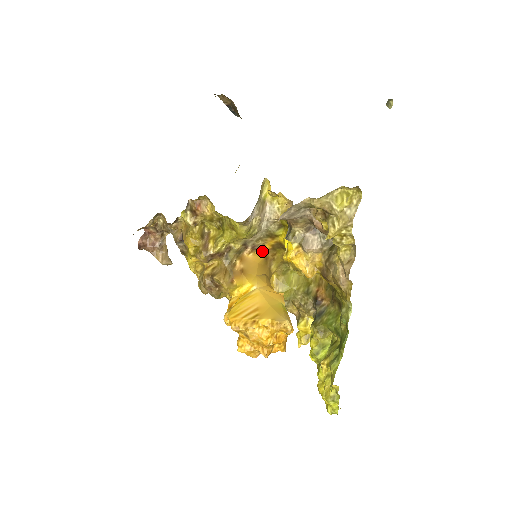
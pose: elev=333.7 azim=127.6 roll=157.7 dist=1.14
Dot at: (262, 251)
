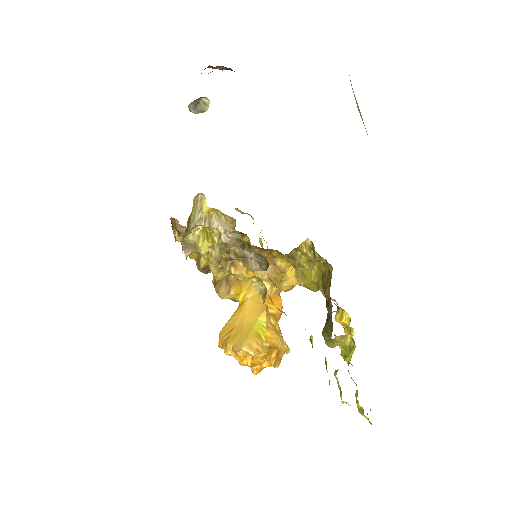
Dot at: occluded
